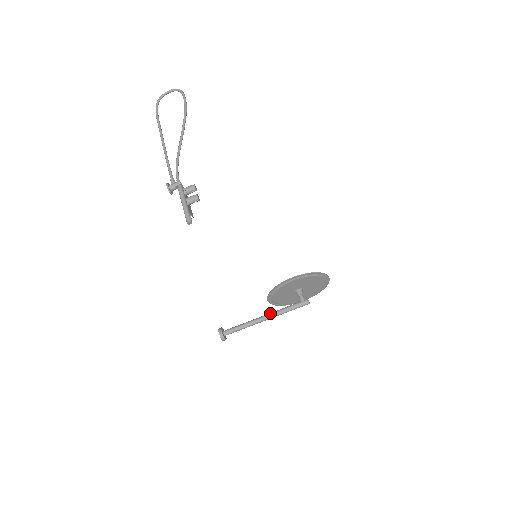
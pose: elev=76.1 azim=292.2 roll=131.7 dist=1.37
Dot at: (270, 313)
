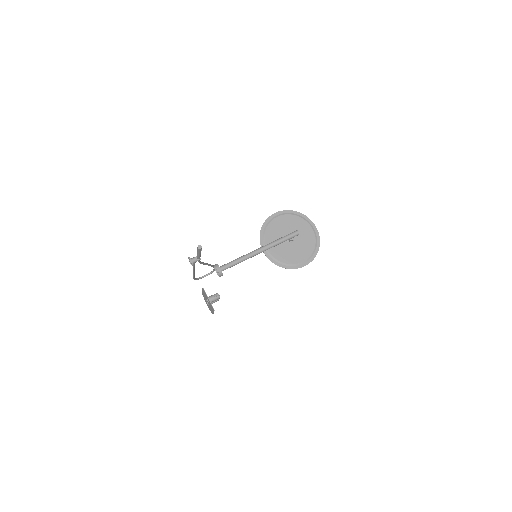
Dot at: (263, 247)
